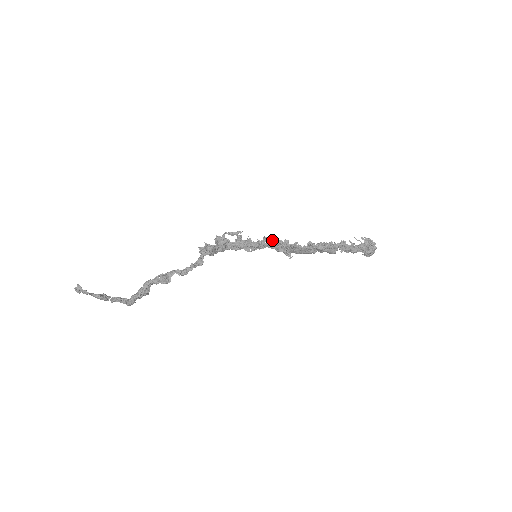
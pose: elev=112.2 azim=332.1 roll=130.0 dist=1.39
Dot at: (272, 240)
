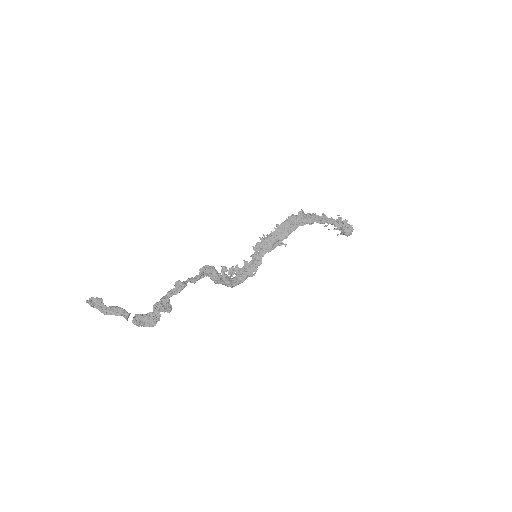
Dot at: (260, 244)
